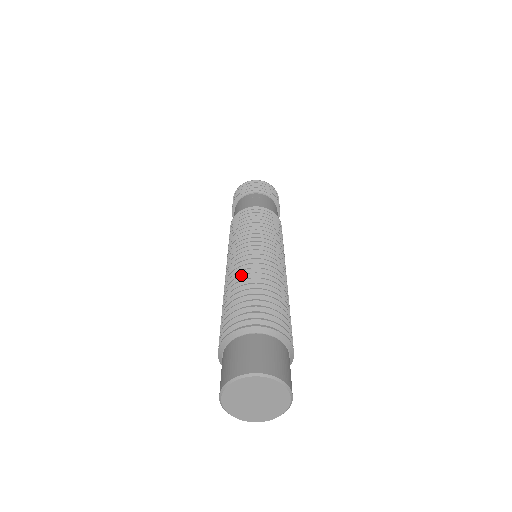
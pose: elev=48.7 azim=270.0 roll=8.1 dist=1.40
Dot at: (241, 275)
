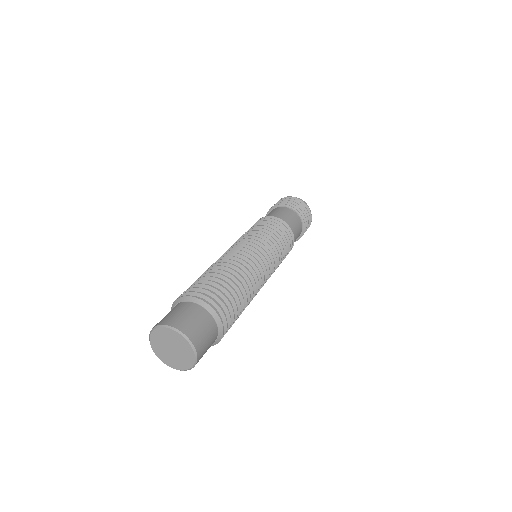
Dot at: (230, 263)
